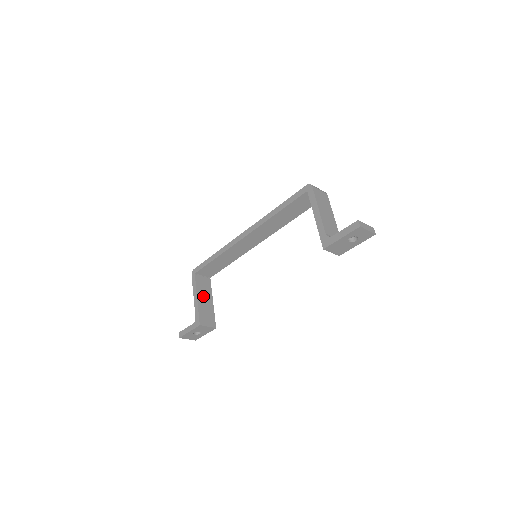
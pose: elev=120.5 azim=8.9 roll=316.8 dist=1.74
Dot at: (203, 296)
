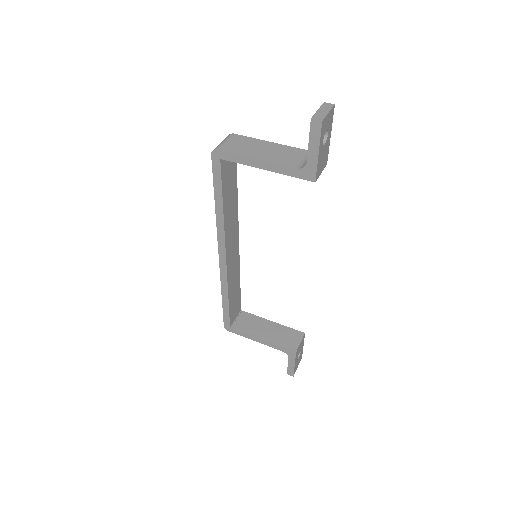
Dot at: (261, 331)
